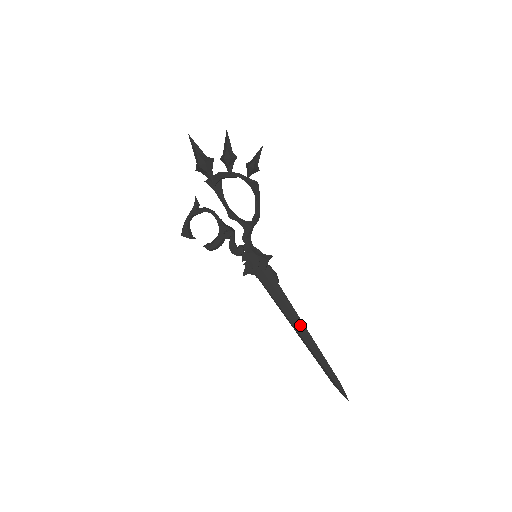
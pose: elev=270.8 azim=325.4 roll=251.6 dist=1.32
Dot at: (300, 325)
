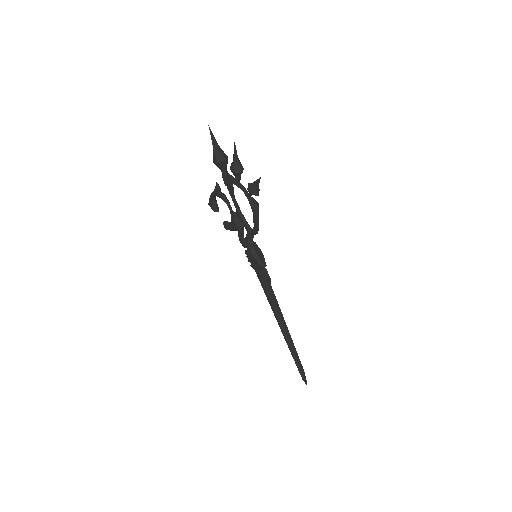
Dot at: (281, 322)
